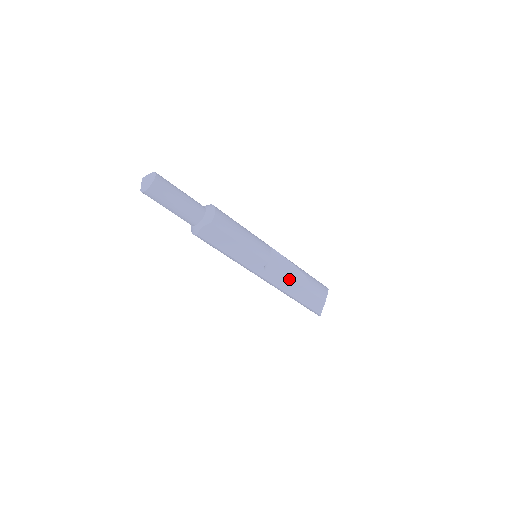
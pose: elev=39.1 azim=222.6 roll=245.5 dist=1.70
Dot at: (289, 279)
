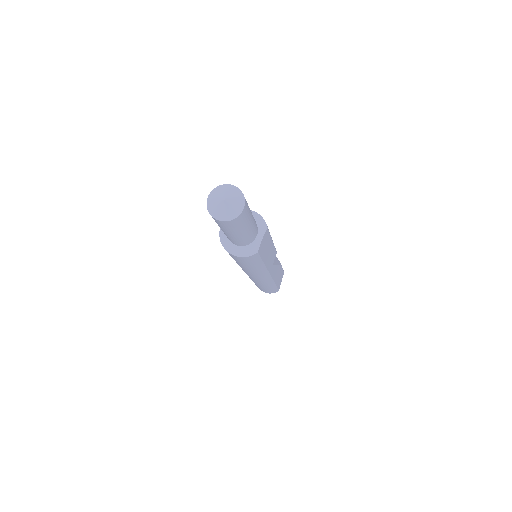
Dot at: (277, 264)
